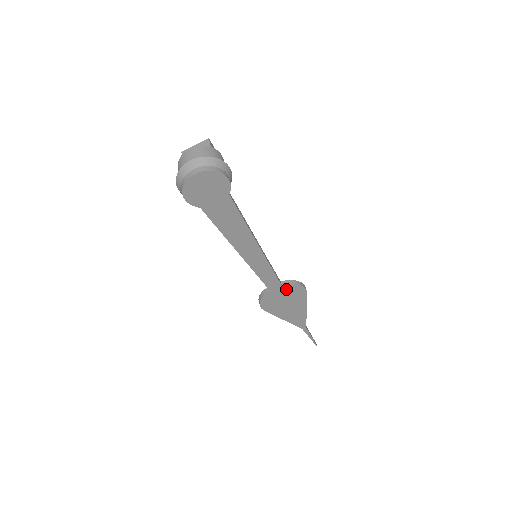
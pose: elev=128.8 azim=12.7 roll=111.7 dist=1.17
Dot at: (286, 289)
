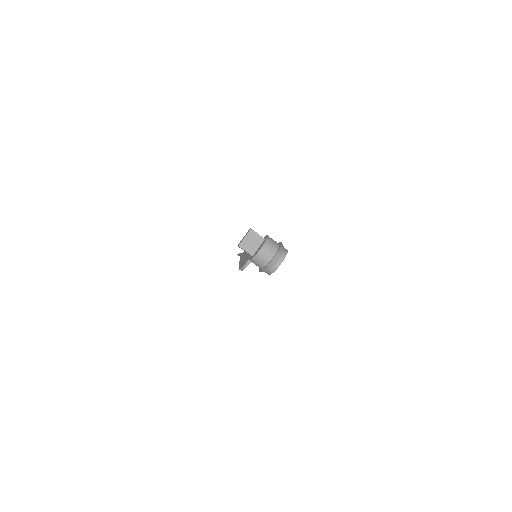
Dot at: occluded
